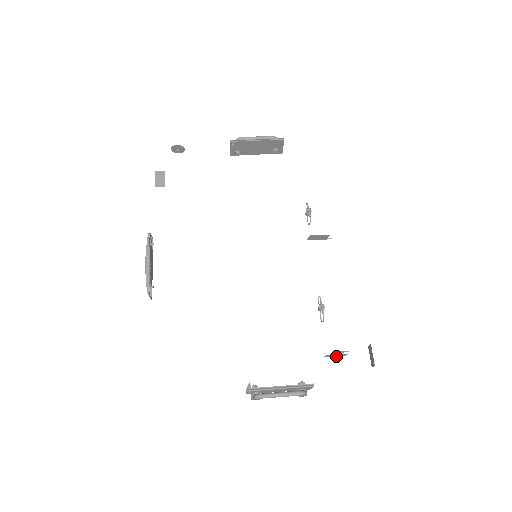
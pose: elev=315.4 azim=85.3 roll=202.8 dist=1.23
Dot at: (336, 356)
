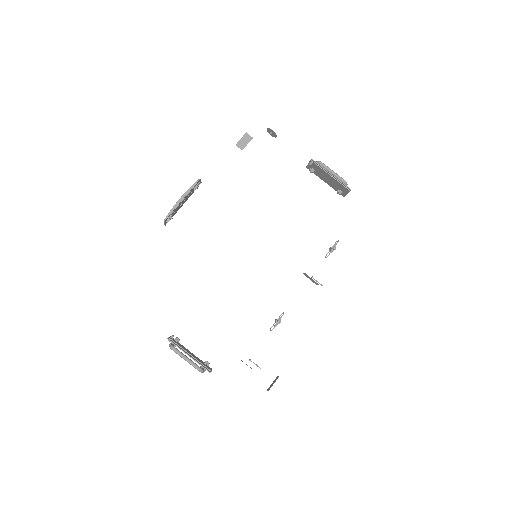
Dot at: occluded
